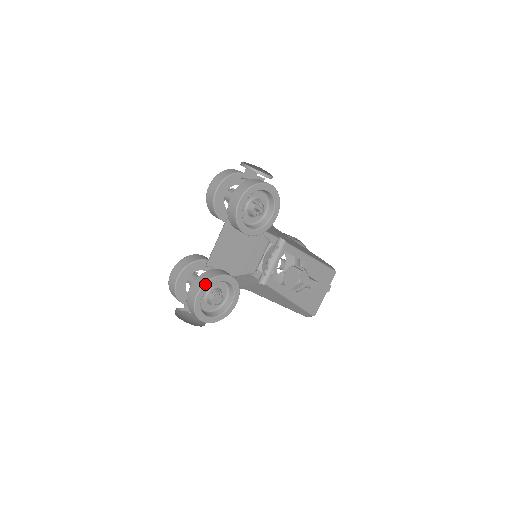
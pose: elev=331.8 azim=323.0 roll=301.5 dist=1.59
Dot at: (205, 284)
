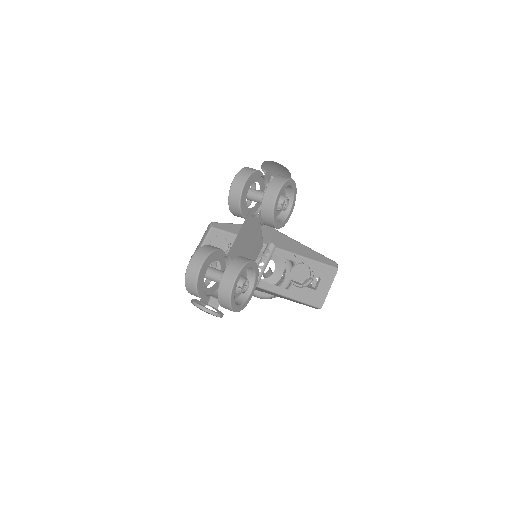
Dot at: (244, 266)
